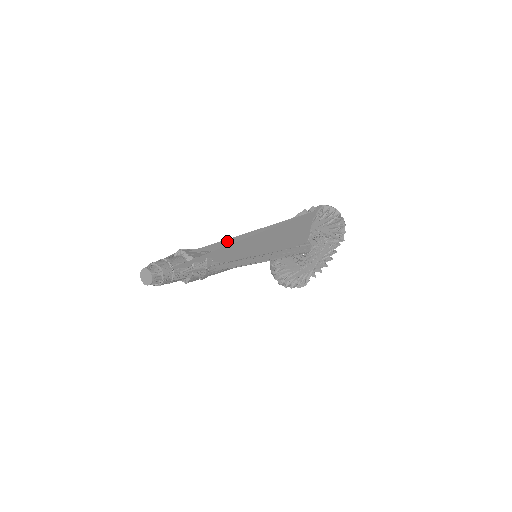
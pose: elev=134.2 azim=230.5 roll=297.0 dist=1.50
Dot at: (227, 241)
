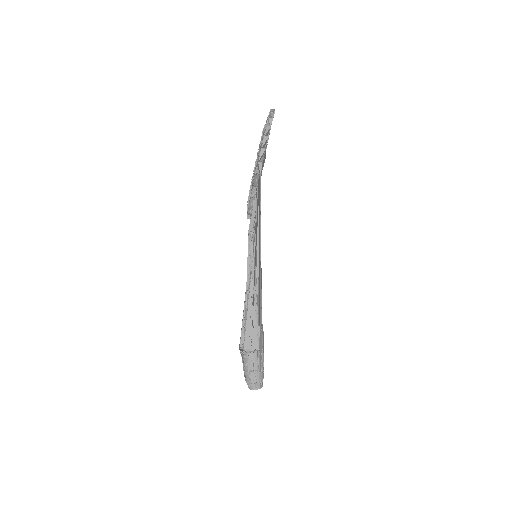
Dot at: occluded
